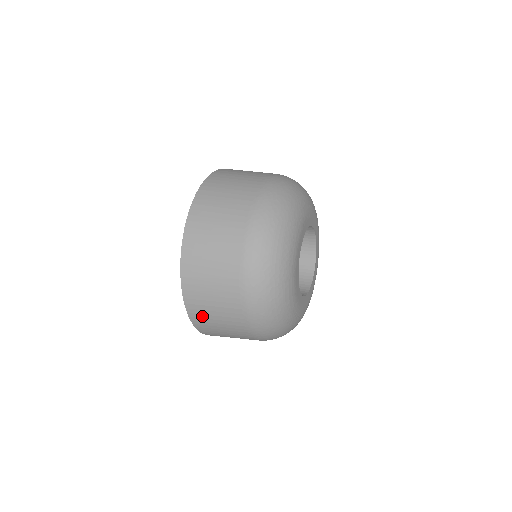
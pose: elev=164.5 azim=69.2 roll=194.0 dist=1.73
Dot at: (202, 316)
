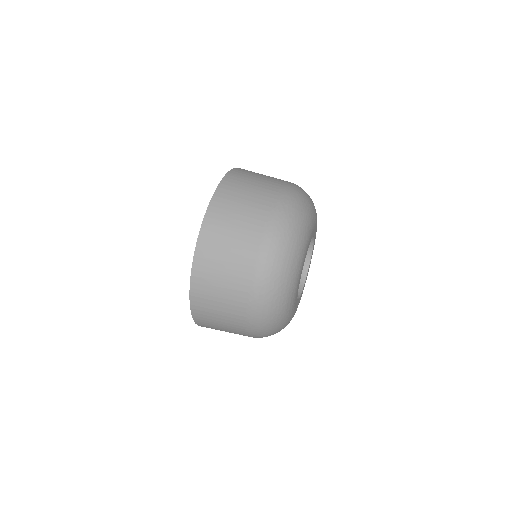
Dot at: (205, 313)
